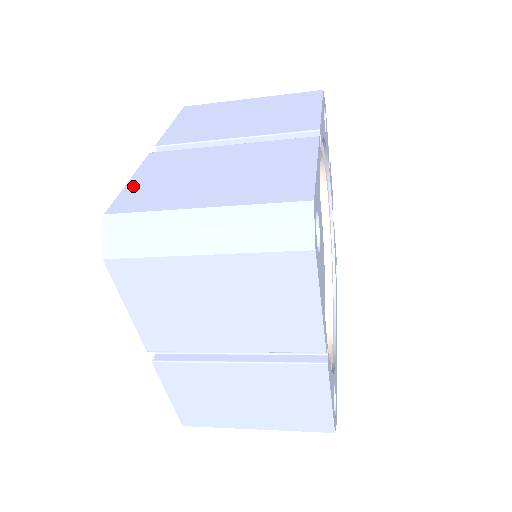
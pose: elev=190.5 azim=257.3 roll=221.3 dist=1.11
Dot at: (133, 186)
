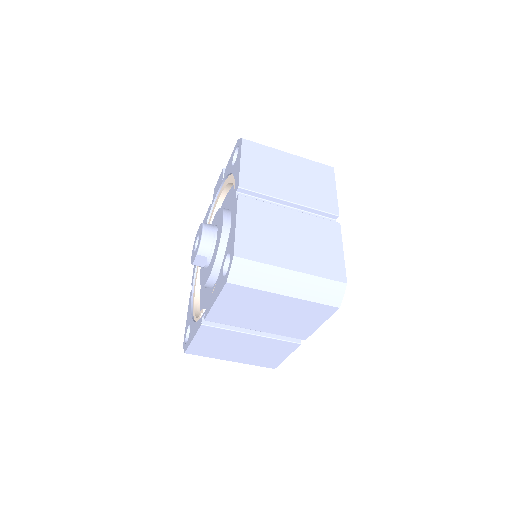
Dot at: (242, 232)
